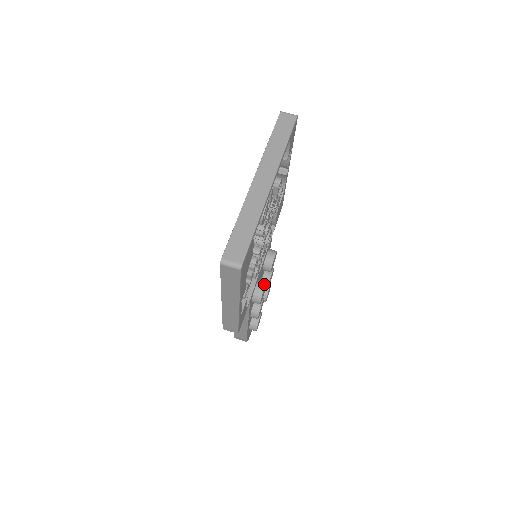
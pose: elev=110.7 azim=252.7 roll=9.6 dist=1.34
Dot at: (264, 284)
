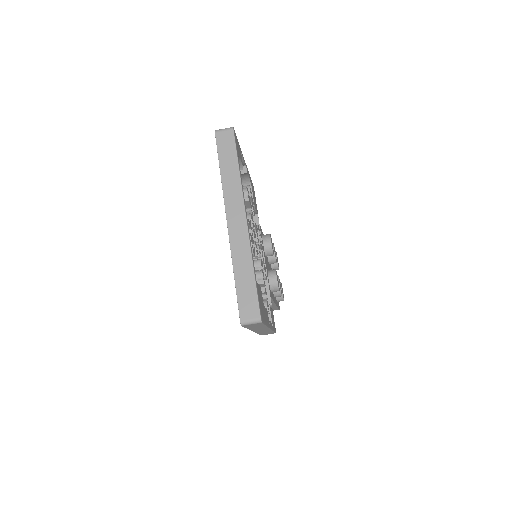
Dot at: (275, 274)
